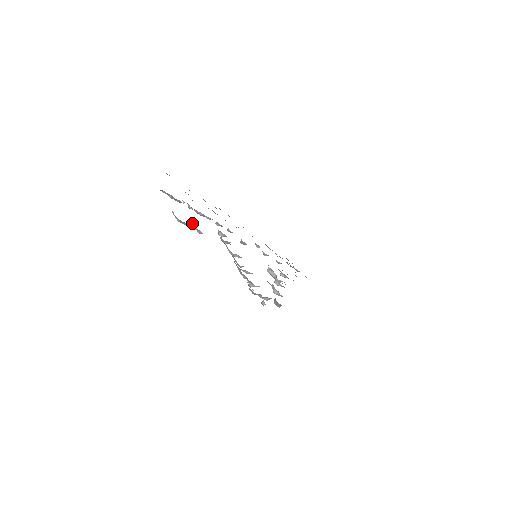
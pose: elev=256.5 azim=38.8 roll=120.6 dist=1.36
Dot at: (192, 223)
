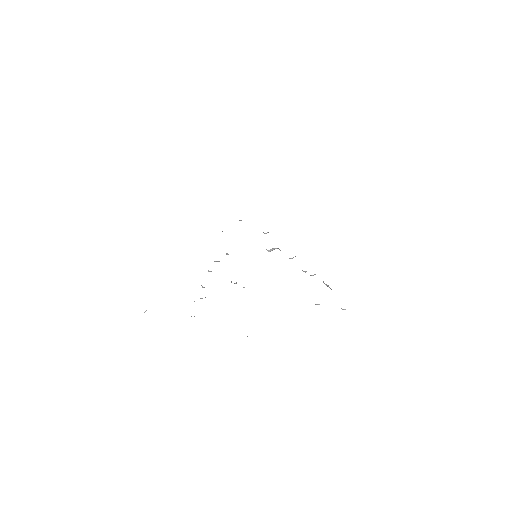
Dot at: occluded
